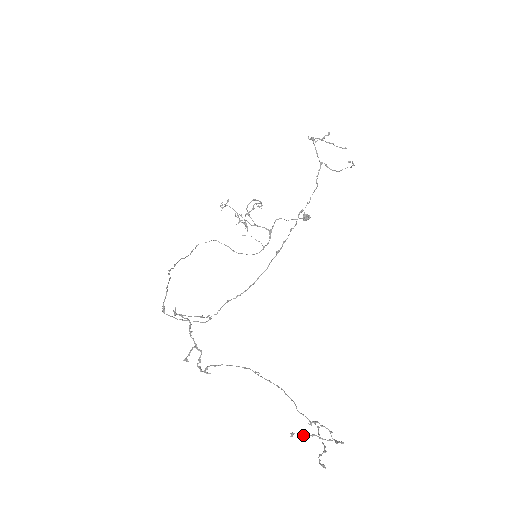
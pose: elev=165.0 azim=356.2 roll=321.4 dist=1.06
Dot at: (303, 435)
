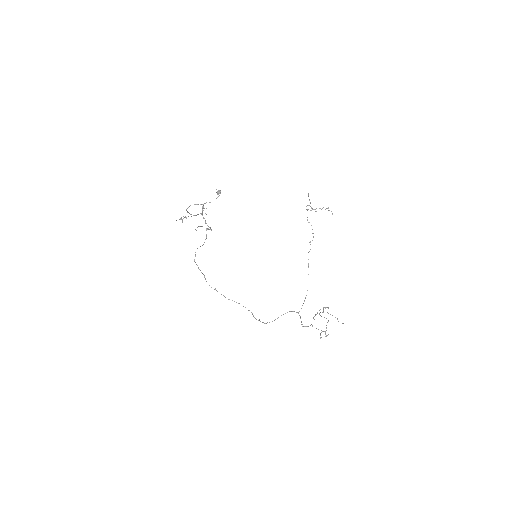
Dot at: occluded
